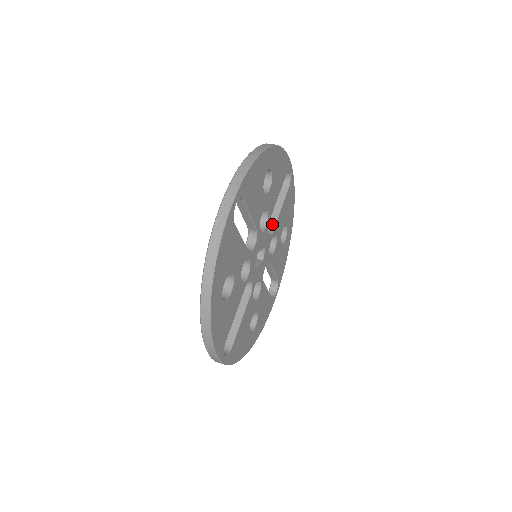
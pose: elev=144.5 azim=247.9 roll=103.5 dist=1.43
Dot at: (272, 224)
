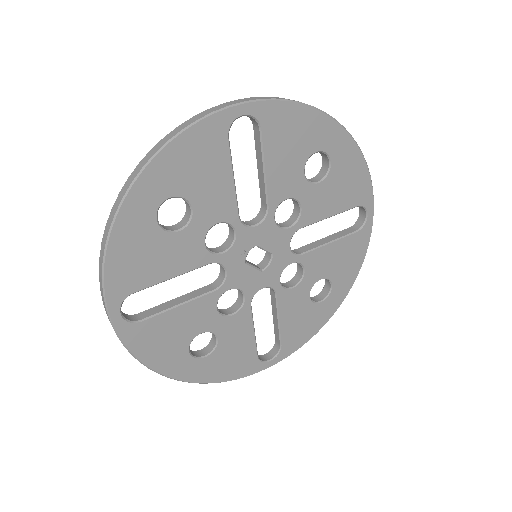
Dot at: (306, 249)
